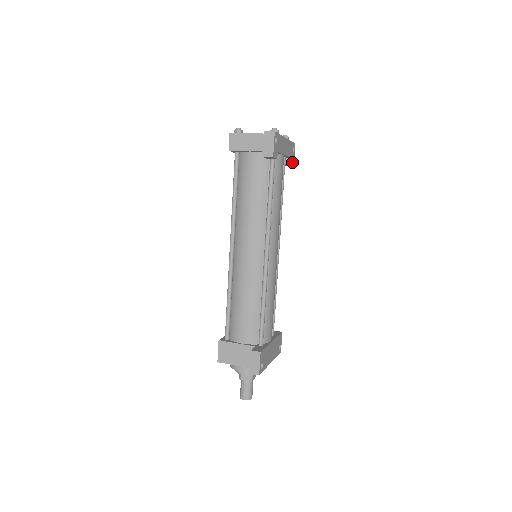
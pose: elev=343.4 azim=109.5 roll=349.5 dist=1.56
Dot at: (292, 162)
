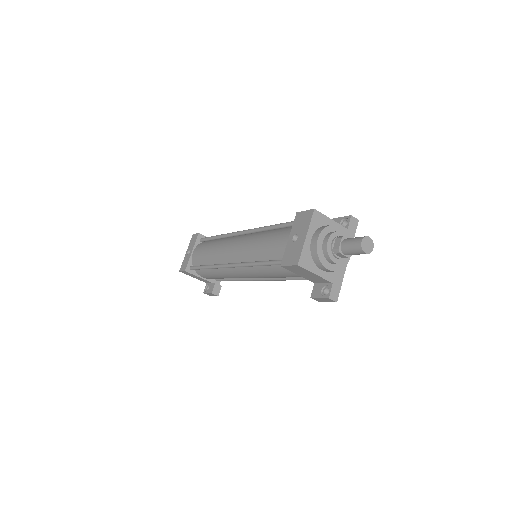
Dot at: (219, 290)
